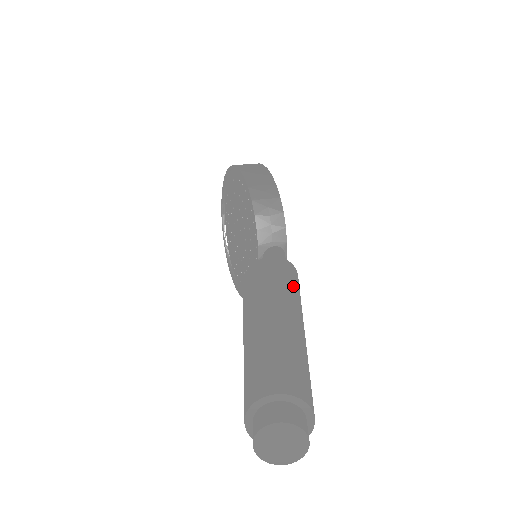
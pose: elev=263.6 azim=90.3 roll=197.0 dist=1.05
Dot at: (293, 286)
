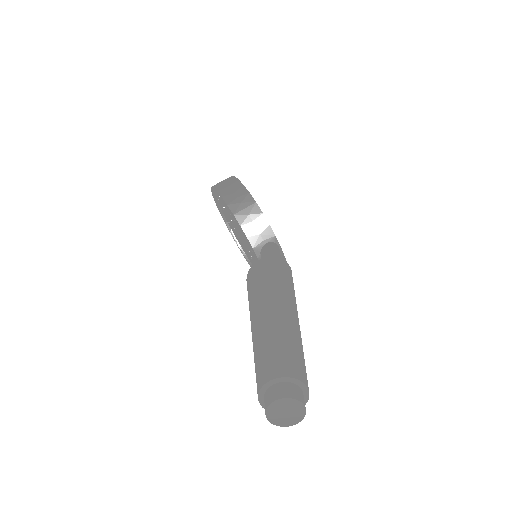
Dot at: (281, 280)
